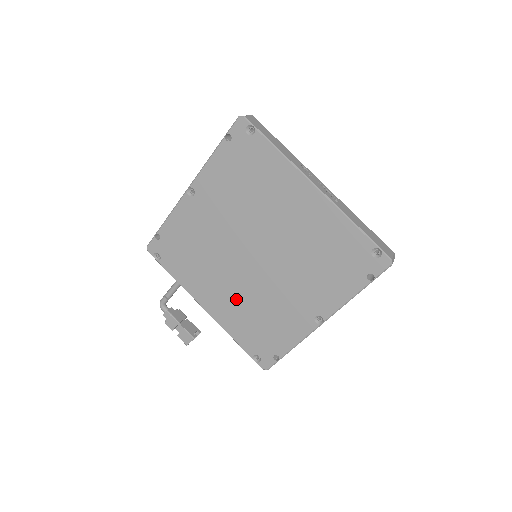
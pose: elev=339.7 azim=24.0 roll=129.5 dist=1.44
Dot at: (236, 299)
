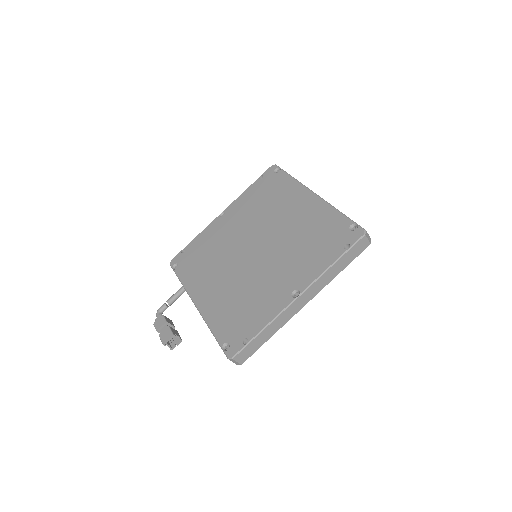
Dot at: (227, 289)
